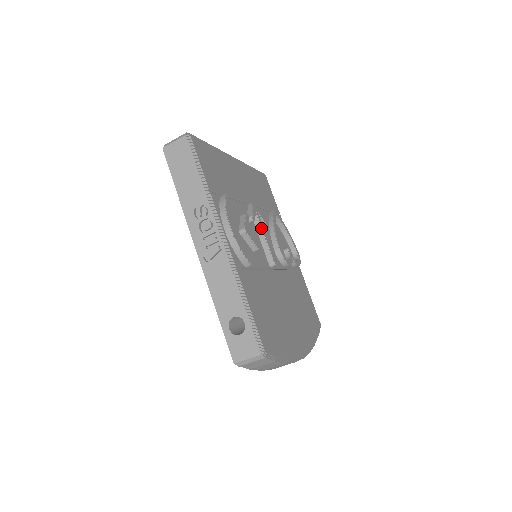
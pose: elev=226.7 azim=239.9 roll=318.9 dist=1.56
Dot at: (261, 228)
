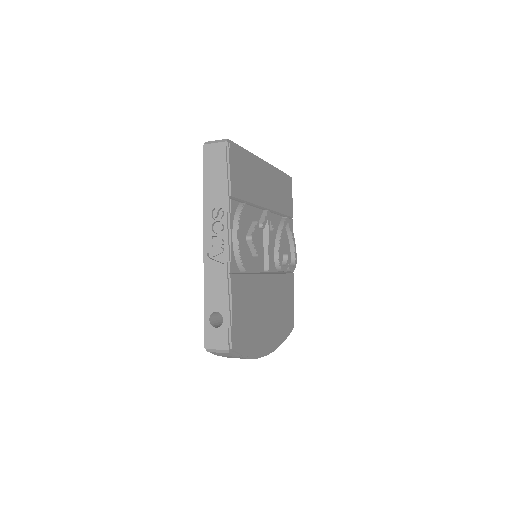
Dot at: (268, 235)
